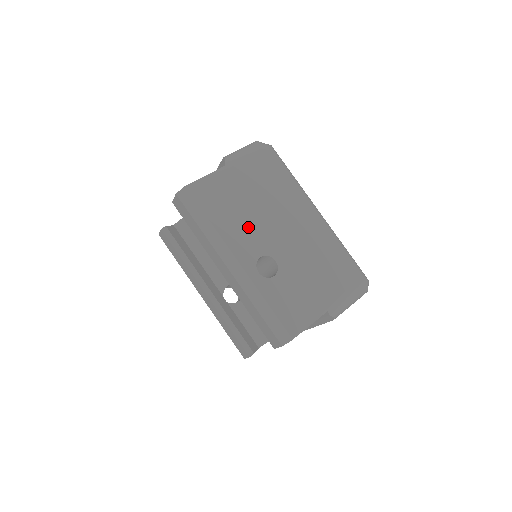
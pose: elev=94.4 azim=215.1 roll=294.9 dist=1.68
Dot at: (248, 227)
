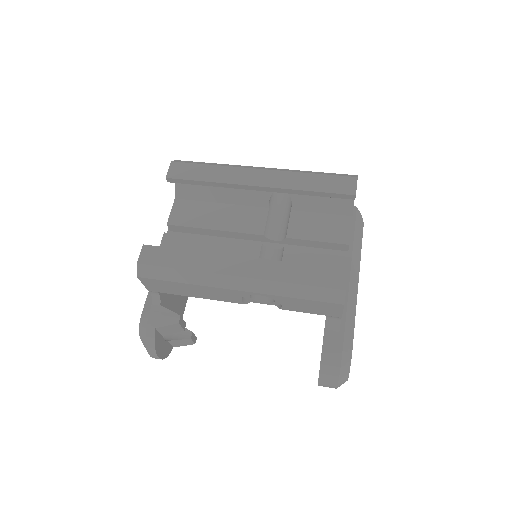
Dot at: occluded
